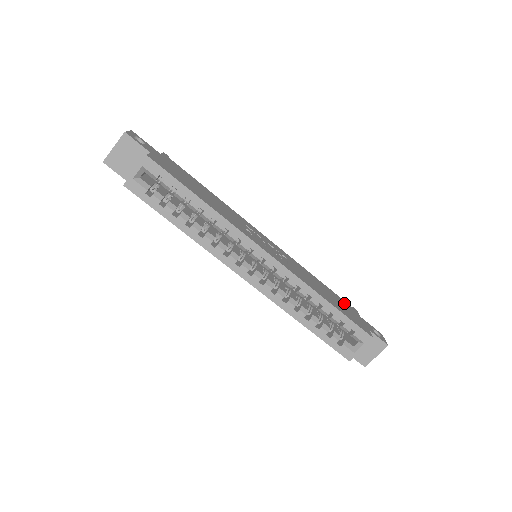
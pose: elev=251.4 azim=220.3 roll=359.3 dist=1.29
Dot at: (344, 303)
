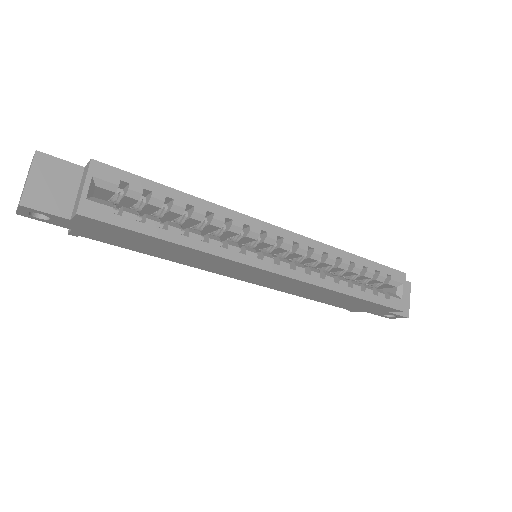
Dot at: occluded
